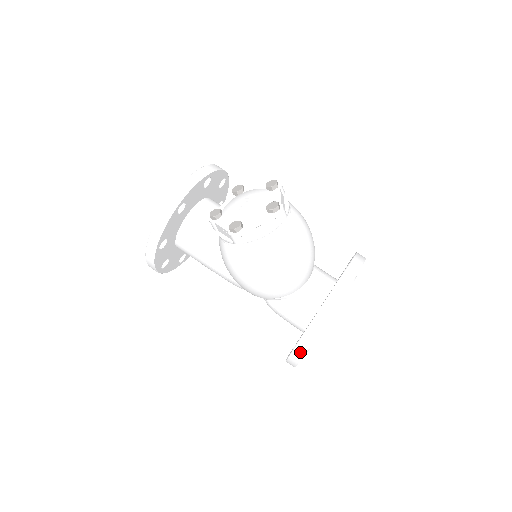
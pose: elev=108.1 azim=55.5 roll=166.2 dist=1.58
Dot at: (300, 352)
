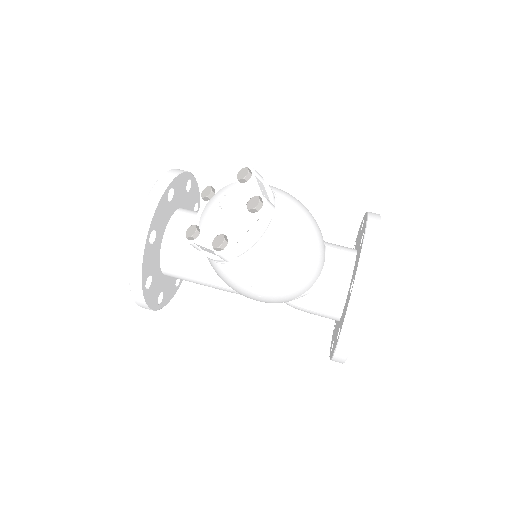
Dot at: (344, 351)
